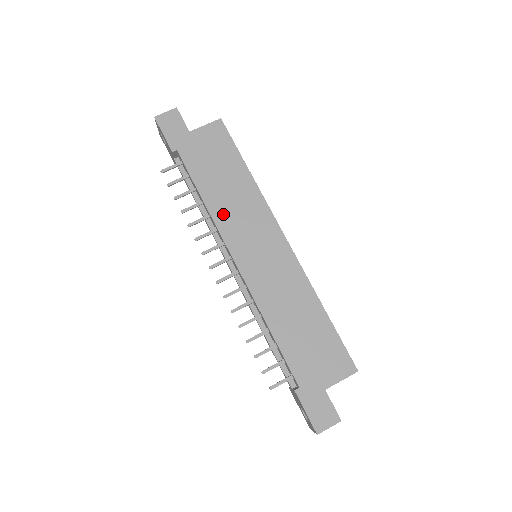
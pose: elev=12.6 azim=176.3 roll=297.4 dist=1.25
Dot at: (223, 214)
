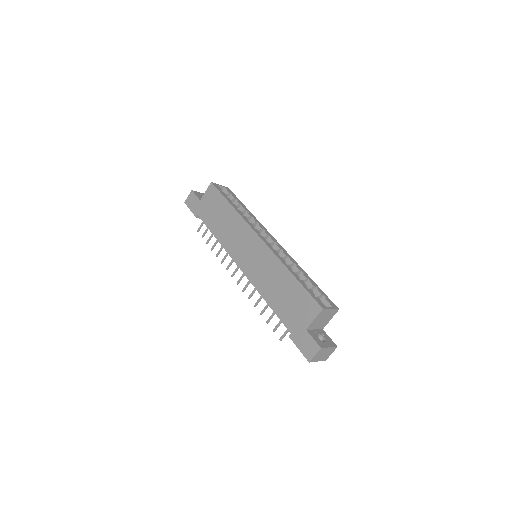
Dot at: (226, 240)
